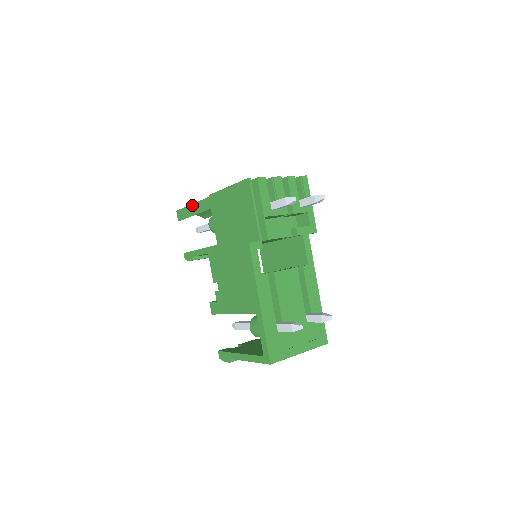
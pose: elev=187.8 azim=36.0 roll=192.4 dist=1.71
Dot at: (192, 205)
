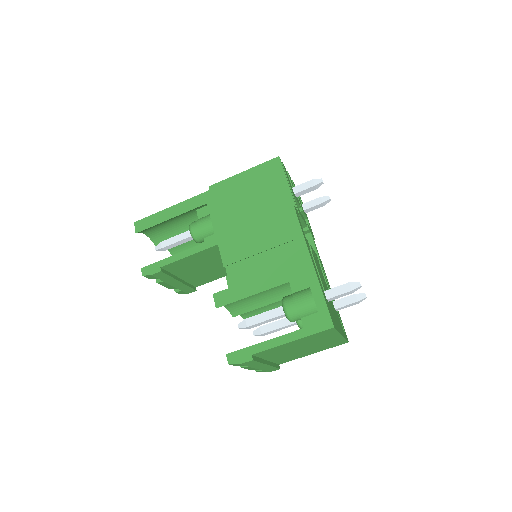
Dot at: (169, 208)
